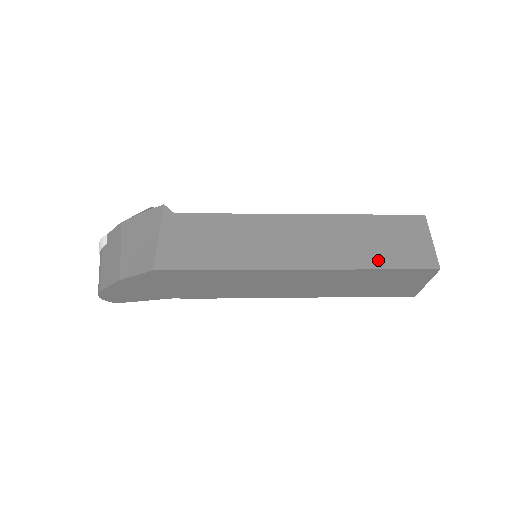
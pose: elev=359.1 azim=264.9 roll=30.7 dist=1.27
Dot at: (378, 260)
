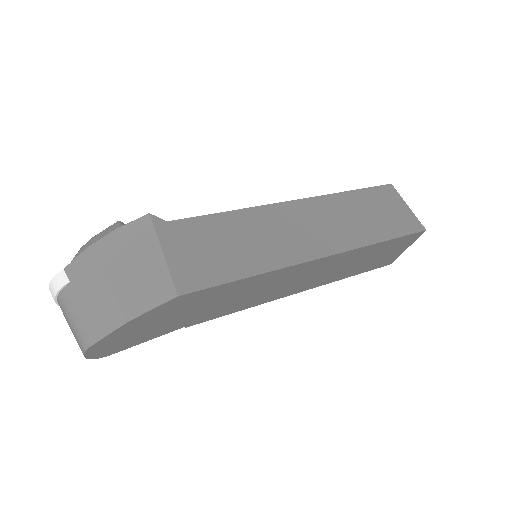
Dot at: (380, 232)
